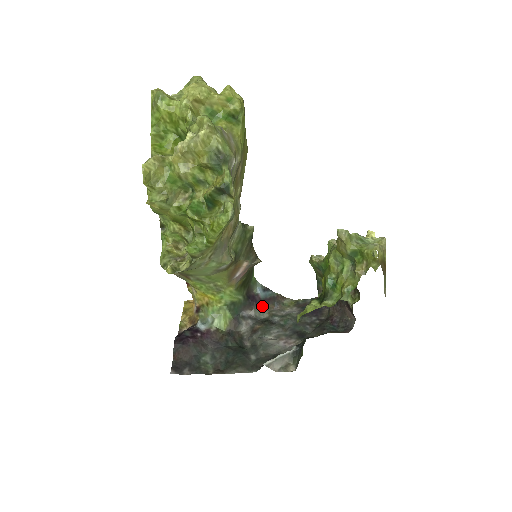
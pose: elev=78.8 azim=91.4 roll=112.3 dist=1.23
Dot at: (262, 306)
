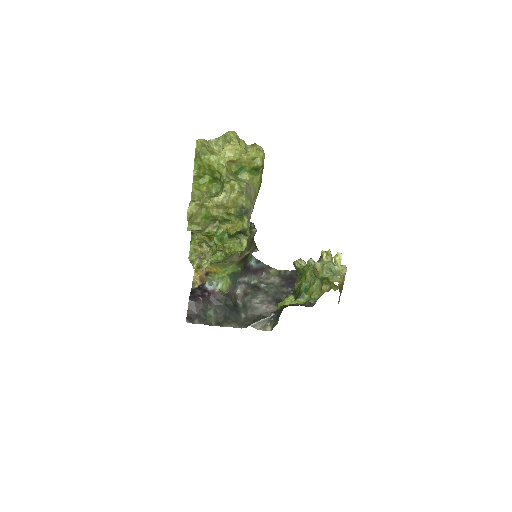
Dot at: (254, 274)
